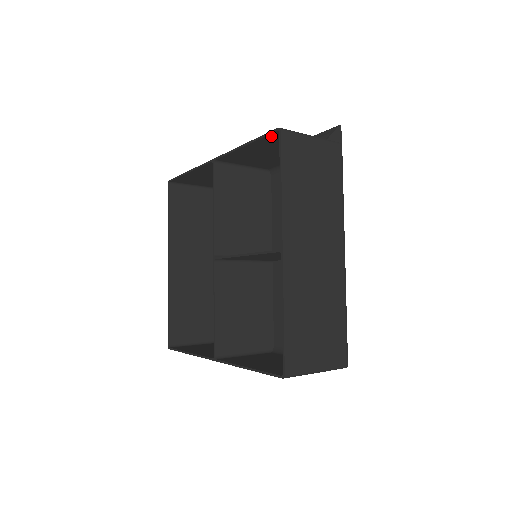
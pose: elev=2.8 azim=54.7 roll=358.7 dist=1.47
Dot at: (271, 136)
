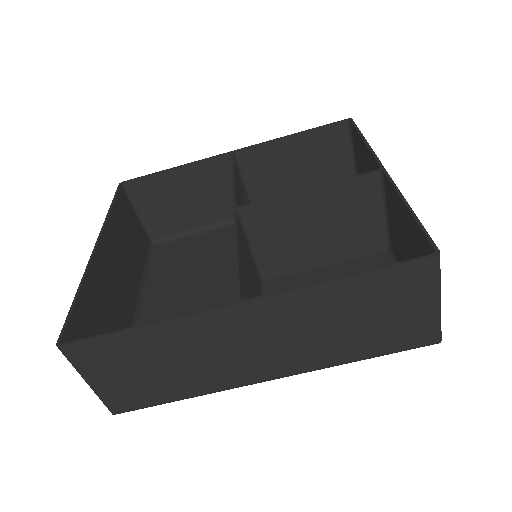
Dot at: (331, 129)
